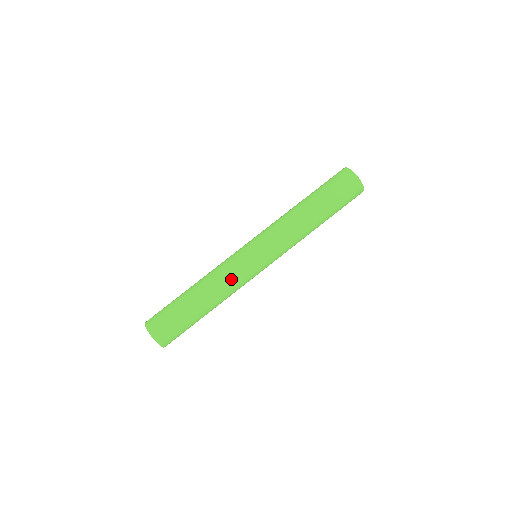
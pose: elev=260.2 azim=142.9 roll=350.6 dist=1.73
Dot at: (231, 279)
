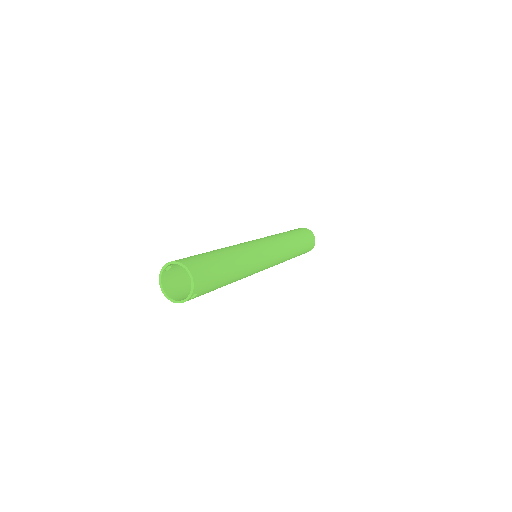
Dot at: (249, 250)
